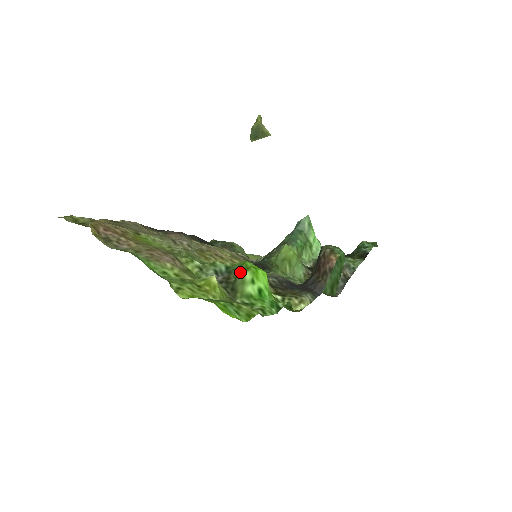
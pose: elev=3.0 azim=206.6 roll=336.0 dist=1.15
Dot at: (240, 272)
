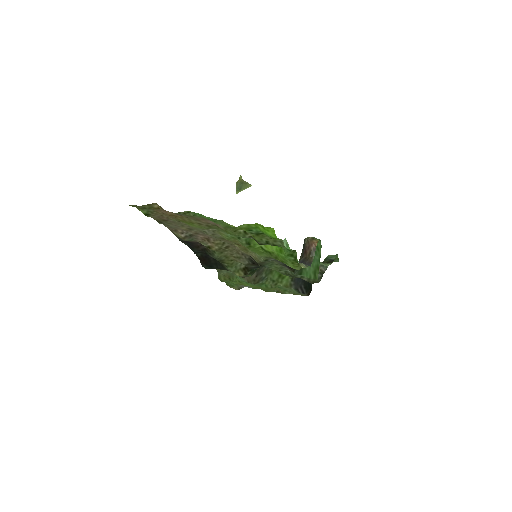
Dot at: occluded
